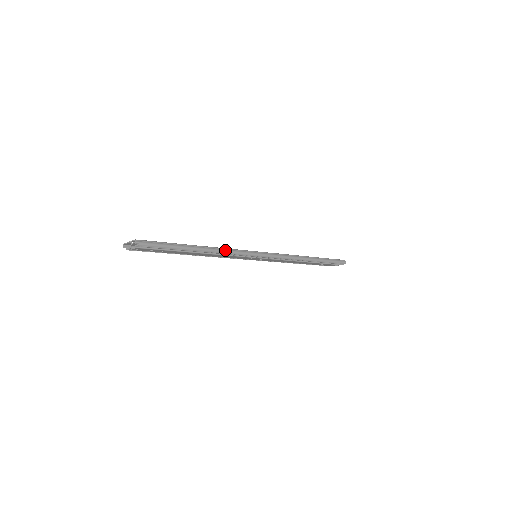
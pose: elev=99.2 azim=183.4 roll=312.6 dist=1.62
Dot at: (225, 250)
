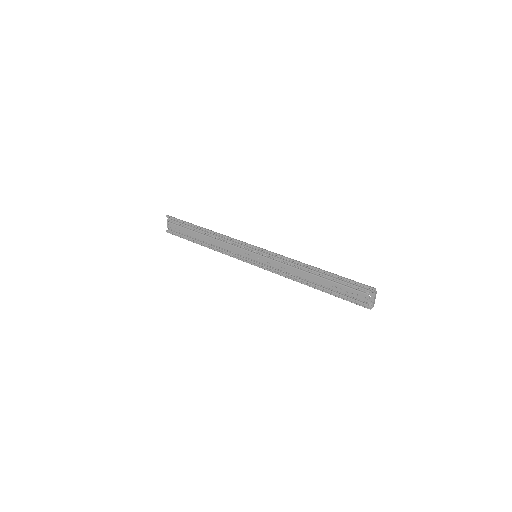
Dot at: (222, 234)
